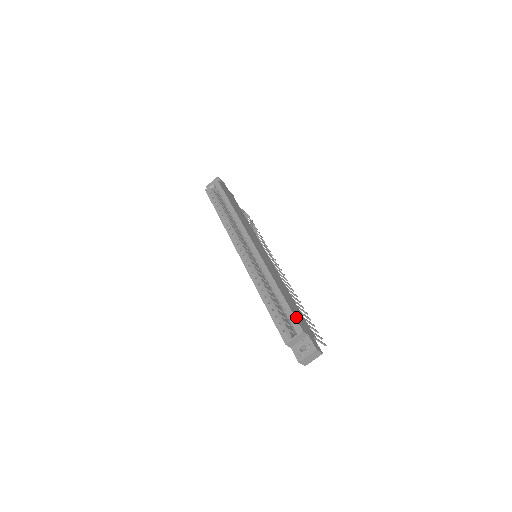
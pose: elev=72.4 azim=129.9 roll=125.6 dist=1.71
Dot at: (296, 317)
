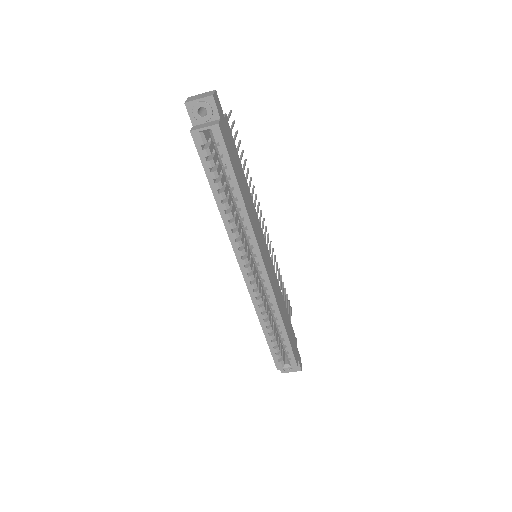
Dot at: (294, 352)
